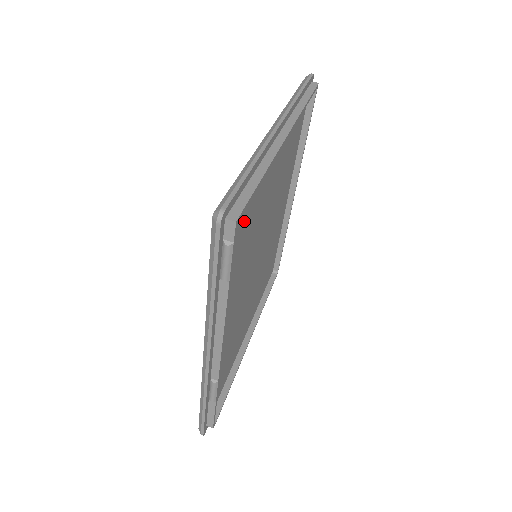
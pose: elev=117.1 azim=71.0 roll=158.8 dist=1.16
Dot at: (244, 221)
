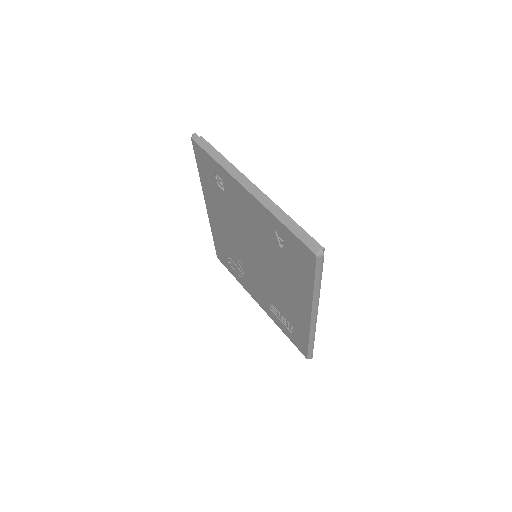
Dot at: occluded
